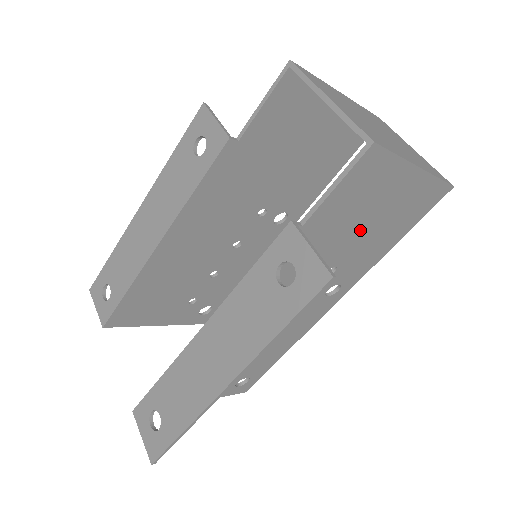
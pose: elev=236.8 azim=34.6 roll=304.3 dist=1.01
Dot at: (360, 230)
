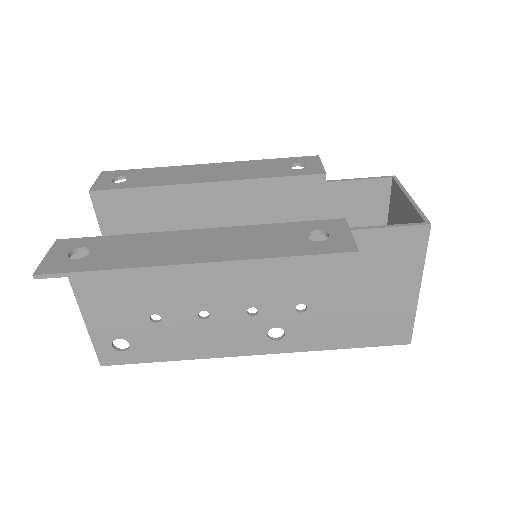
Dot at: (351, 293)
